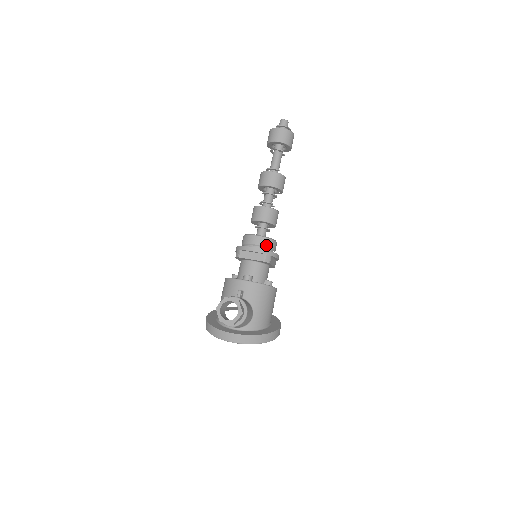
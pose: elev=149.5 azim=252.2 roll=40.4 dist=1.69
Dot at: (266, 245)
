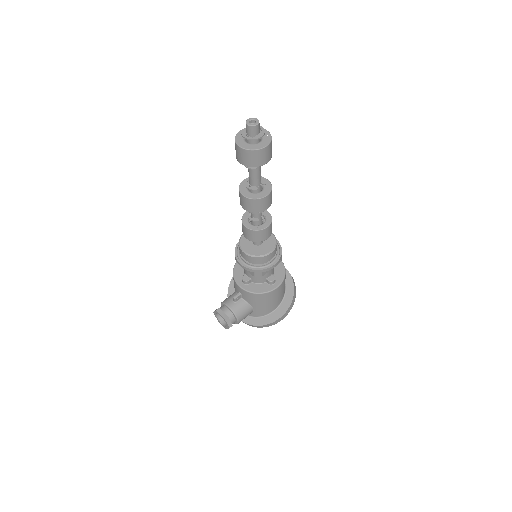
Dot at: (255, 262)
